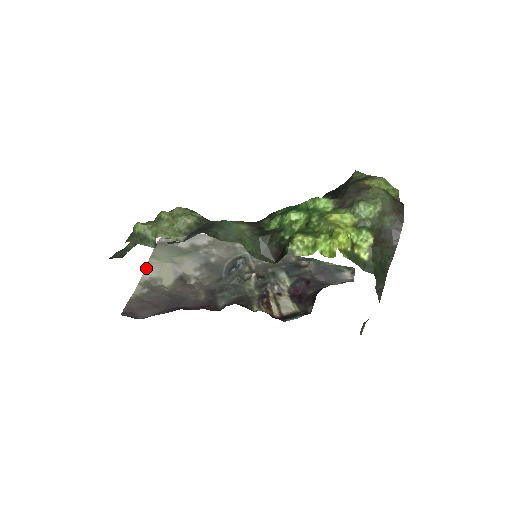
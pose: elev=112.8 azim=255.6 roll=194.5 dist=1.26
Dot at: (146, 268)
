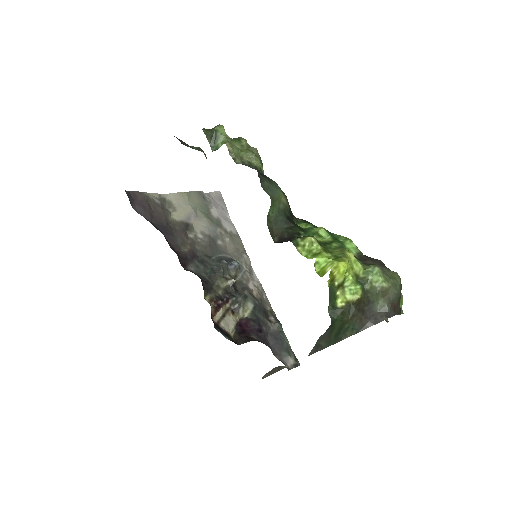
Dot at: (175, 193)
